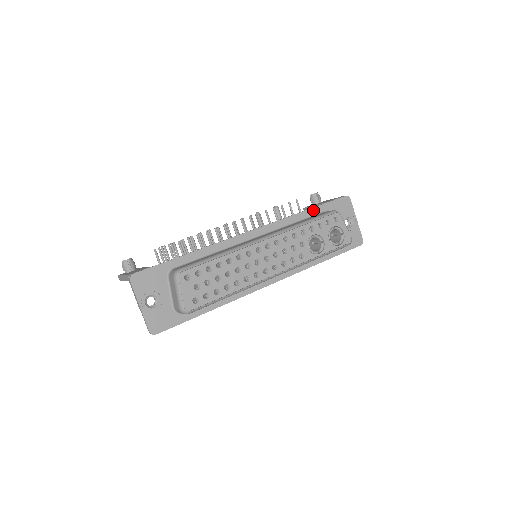
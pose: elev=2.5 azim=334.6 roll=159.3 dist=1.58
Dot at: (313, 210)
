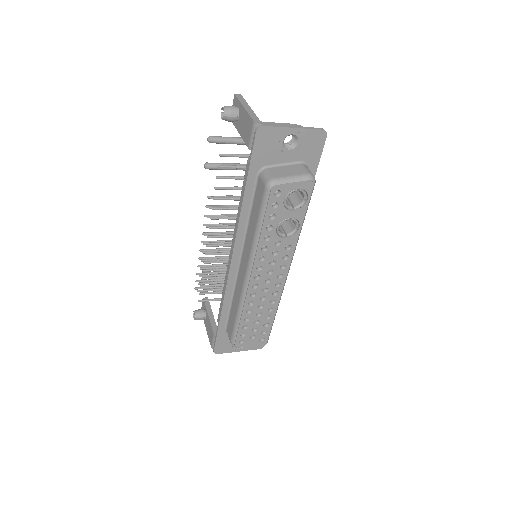
Dot at: (248, 188)
